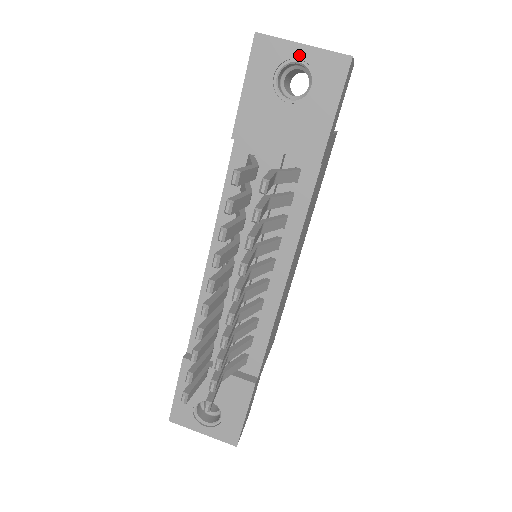
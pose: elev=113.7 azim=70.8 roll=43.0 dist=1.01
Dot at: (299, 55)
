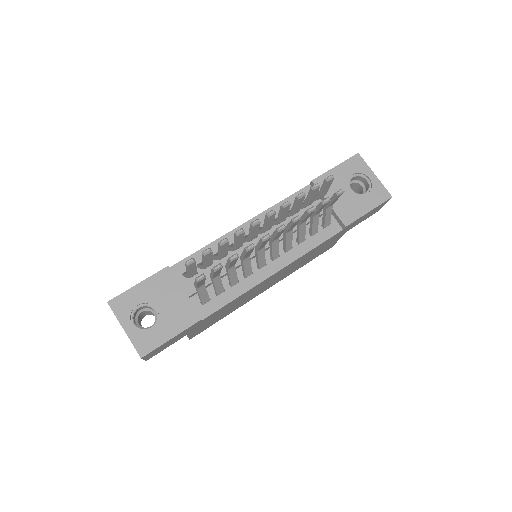
Dot at: (370, 177)
